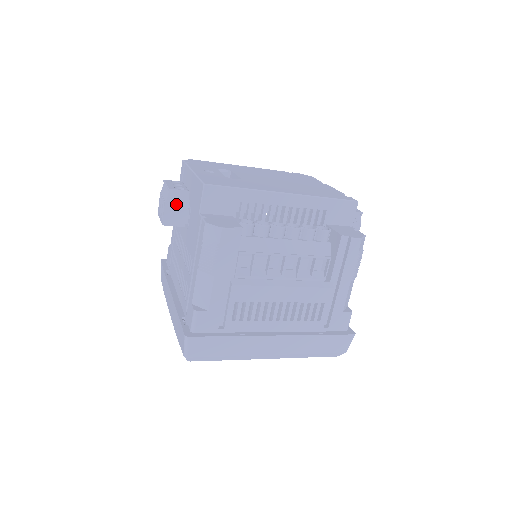
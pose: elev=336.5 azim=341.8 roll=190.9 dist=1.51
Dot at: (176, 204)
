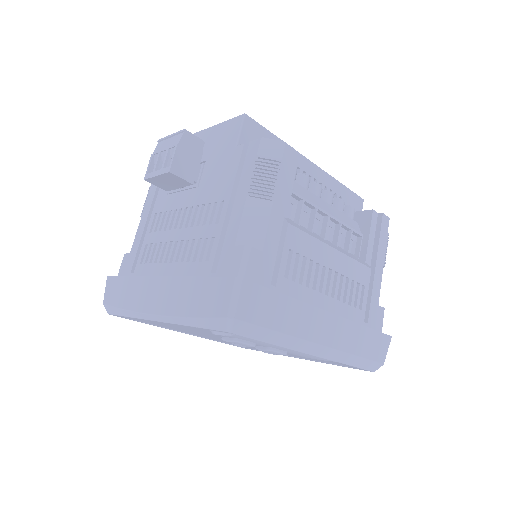
Dot at: (188, 151)
